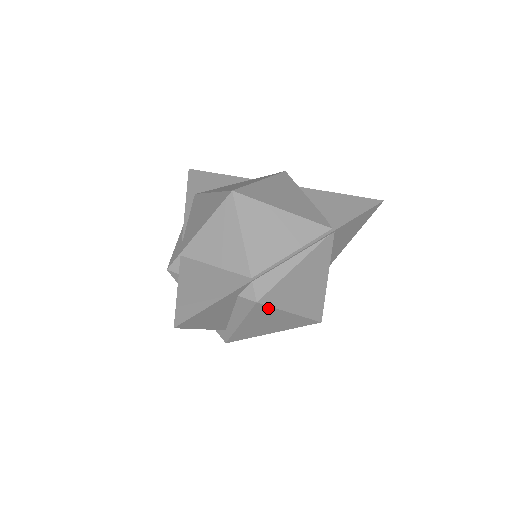
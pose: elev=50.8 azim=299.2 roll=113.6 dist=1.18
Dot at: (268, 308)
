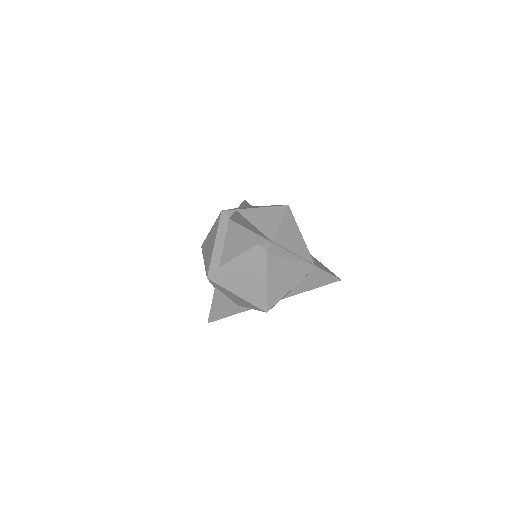
Dot at: (264, 265)
